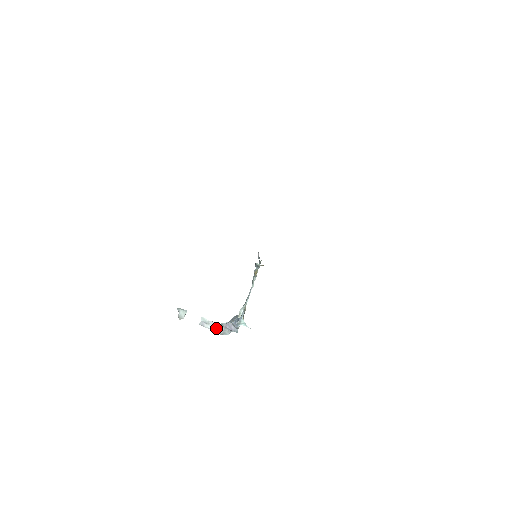
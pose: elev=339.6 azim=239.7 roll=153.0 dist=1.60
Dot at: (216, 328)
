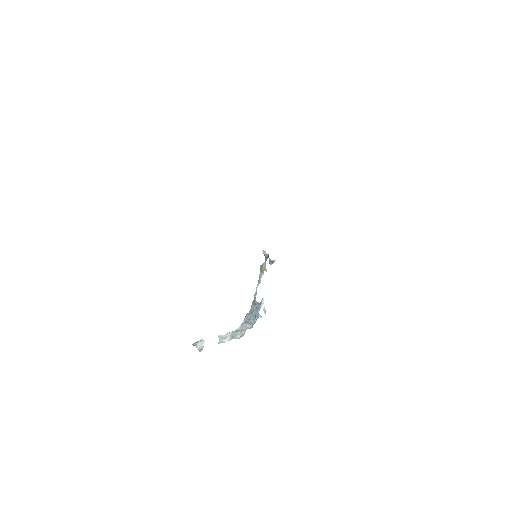
Dot at: (233, 336)
